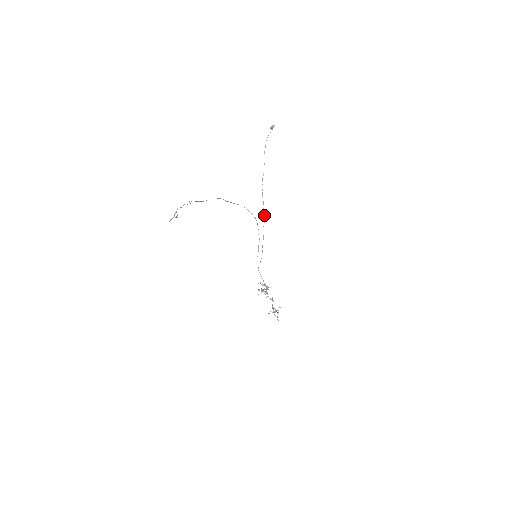
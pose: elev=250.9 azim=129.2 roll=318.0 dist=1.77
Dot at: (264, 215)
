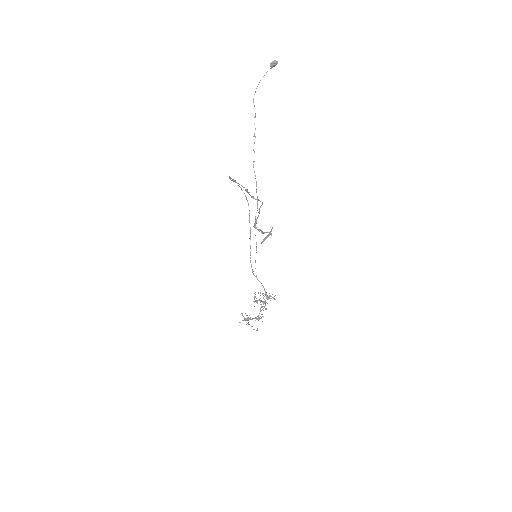
Dot at: occluded
